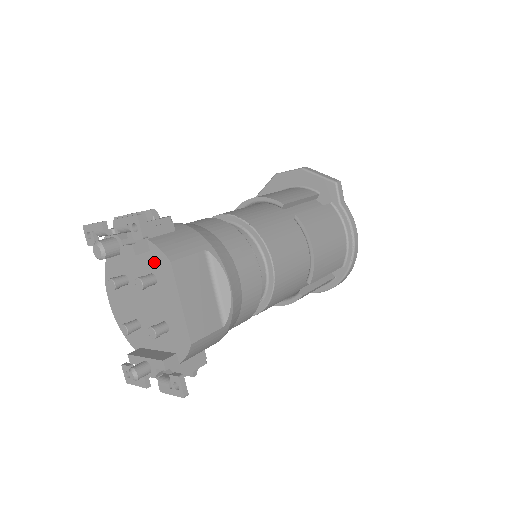
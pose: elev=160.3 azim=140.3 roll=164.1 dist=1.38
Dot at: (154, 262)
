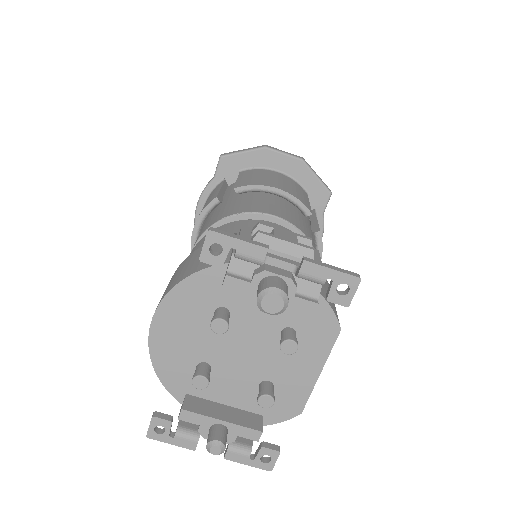
Dot at: (308, 318)
